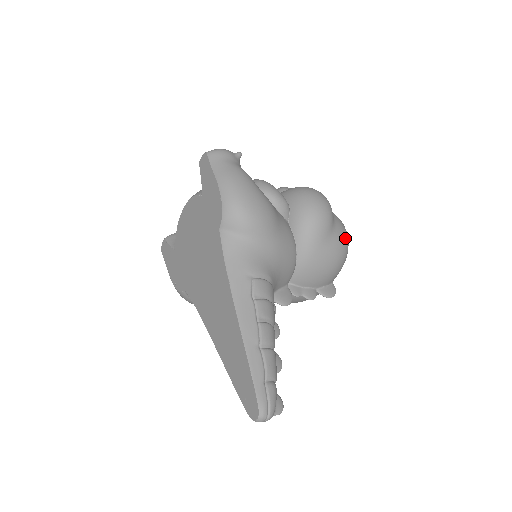
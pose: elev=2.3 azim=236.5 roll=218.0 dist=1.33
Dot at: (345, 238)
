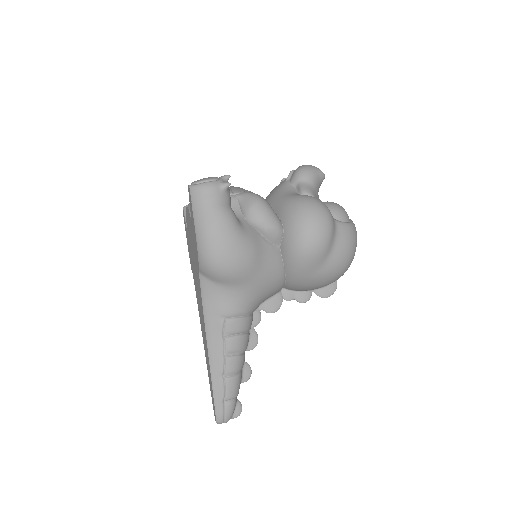
Dot at: (346, 257)
